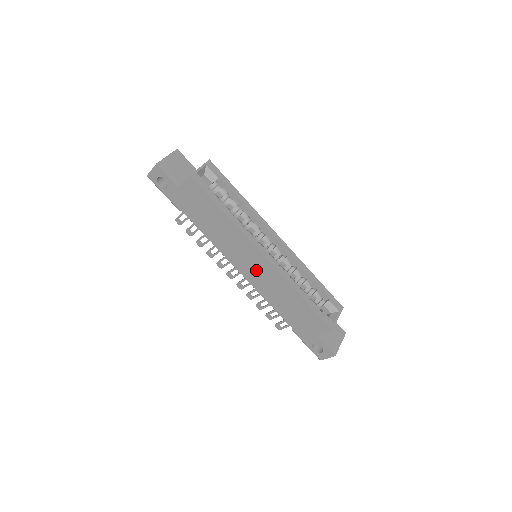
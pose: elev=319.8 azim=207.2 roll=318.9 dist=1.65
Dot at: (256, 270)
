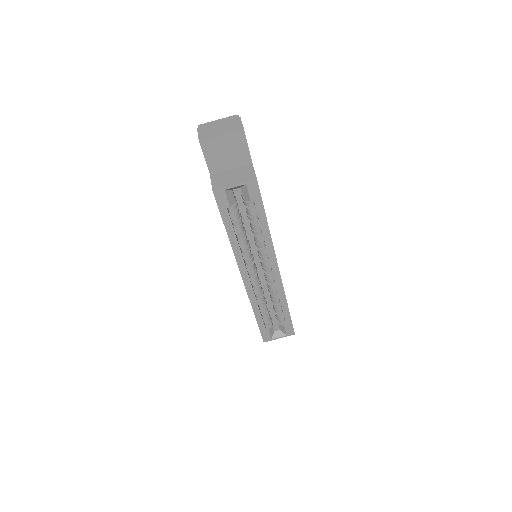
Dot at: occluded
